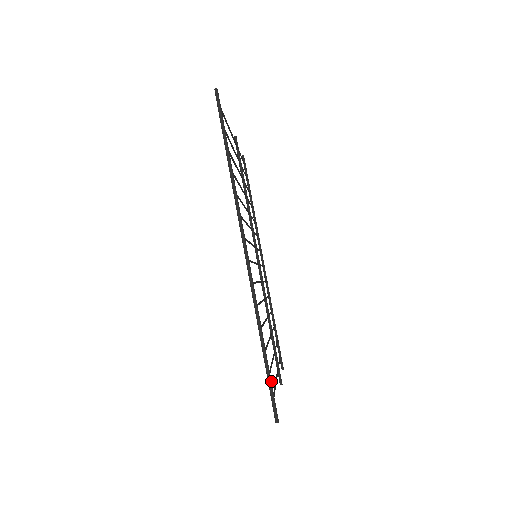
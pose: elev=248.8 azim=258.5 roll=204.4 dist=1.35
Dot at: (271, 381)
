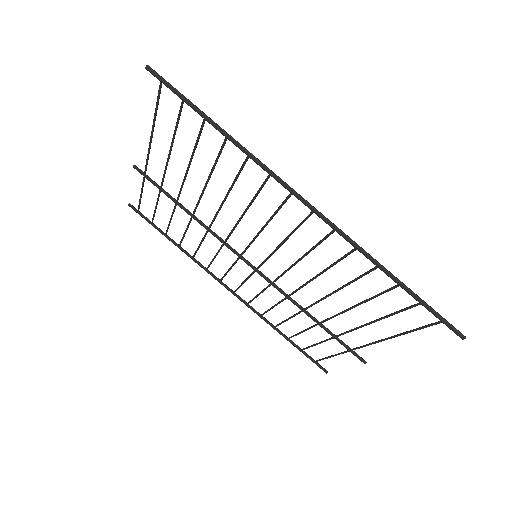
Dot at: (428, 305)
